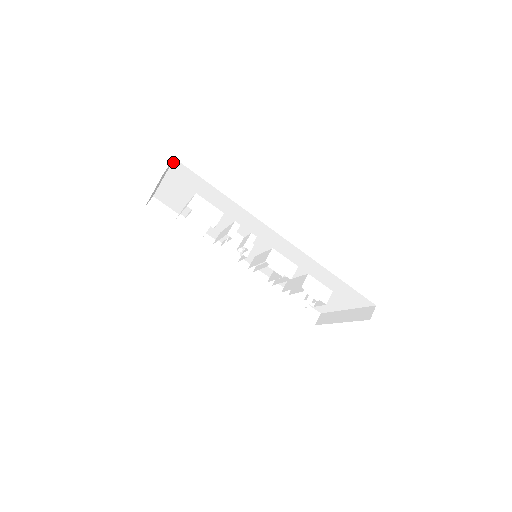
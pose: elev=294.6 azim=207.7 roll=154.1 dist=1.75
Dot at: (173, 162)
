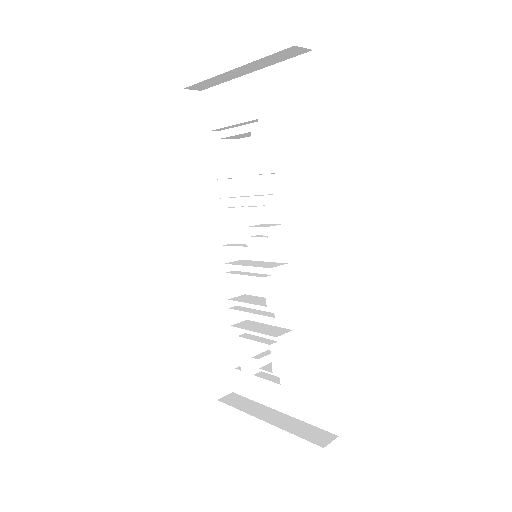
Dot at: (303, 55)
